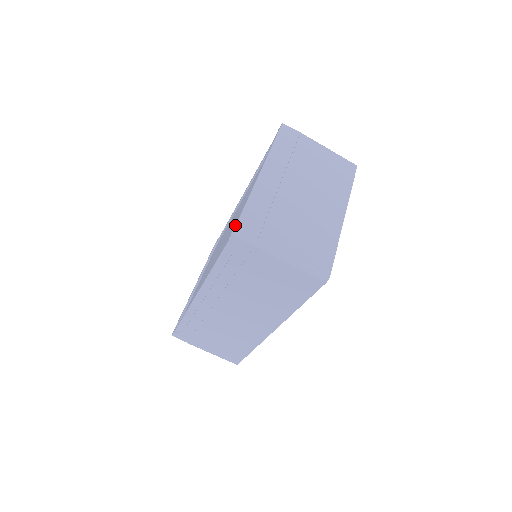
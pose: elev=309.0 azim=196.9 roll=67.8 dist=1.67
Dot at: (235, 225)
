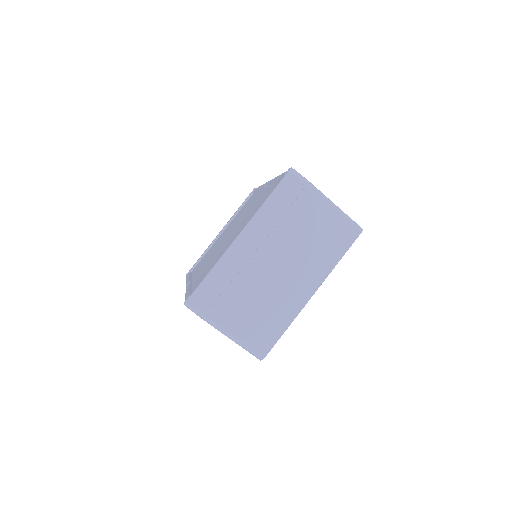
Dot at: (189, 296)
